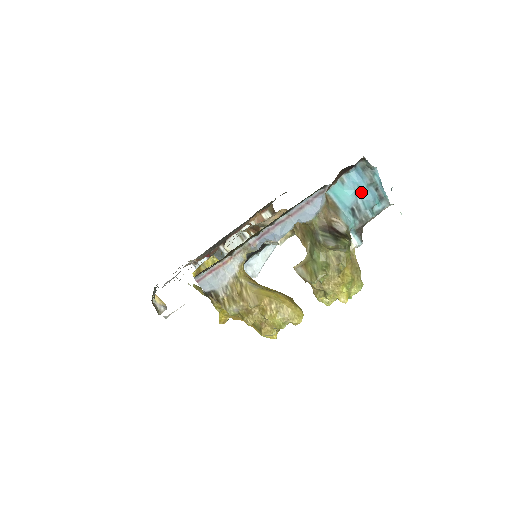
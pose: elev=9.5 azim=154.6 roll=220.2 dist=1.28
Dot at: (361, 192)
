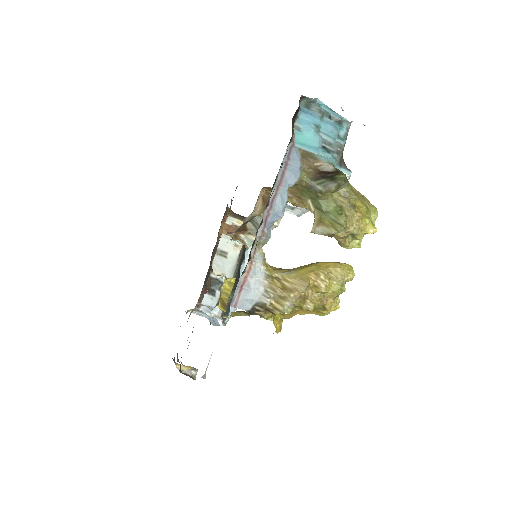
Dot at: (320, 128)
